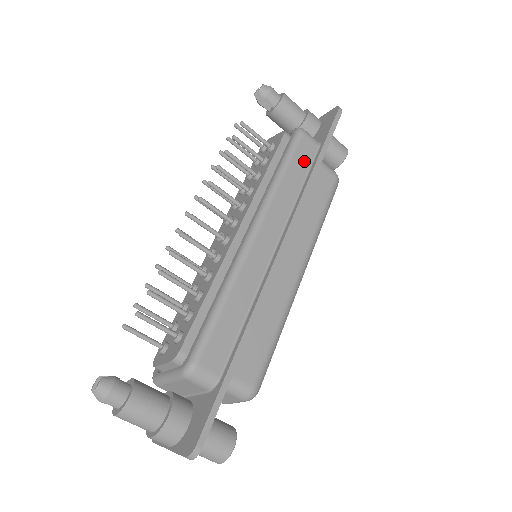
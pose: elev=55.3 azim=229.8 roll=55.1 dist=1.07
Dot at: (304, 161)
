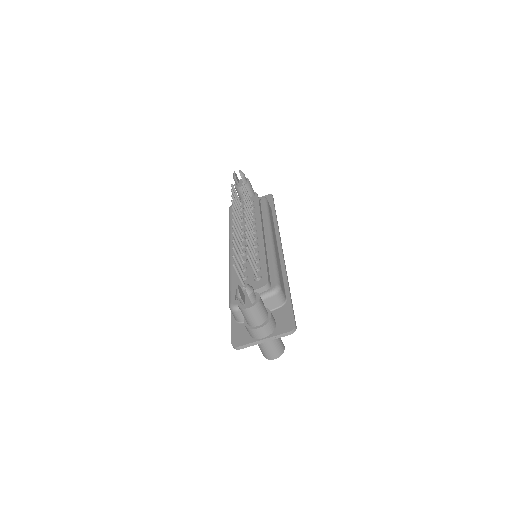
Dot at: (271, 213)
